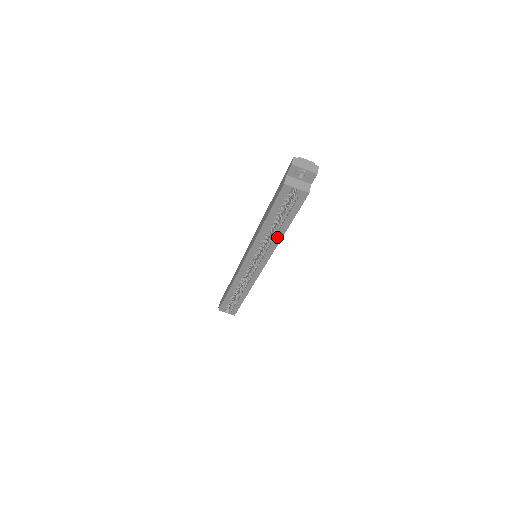
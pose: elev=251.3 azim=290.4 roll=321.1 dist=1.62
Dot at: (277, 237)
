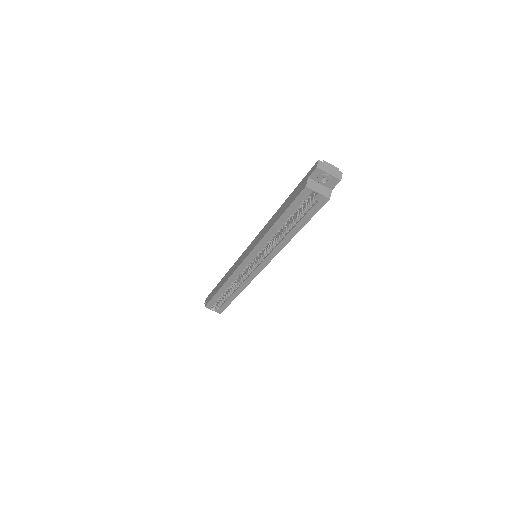
Dot at: (285, 239)
